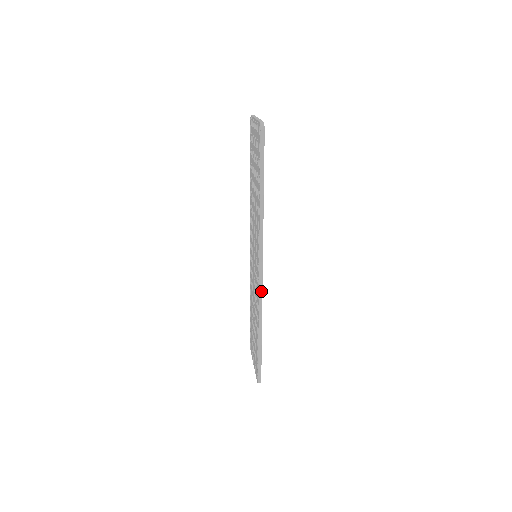
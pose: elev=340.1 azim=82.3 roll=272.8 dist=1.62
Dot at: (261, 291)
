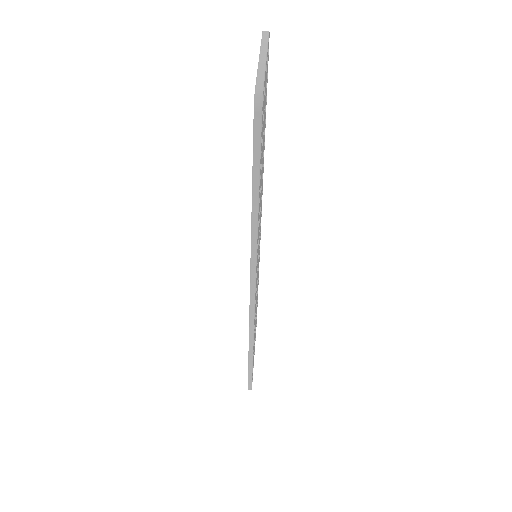
Dot at: (252, 318)
